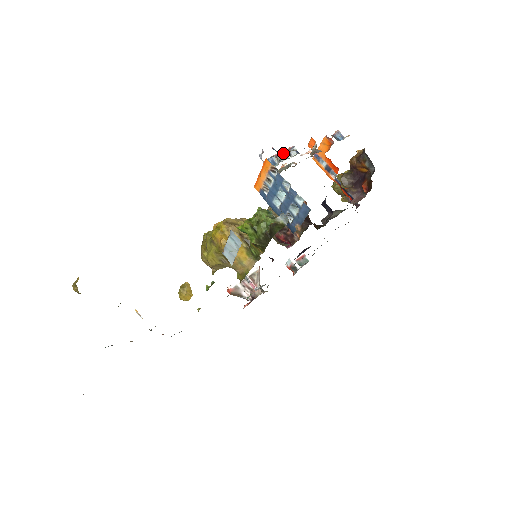
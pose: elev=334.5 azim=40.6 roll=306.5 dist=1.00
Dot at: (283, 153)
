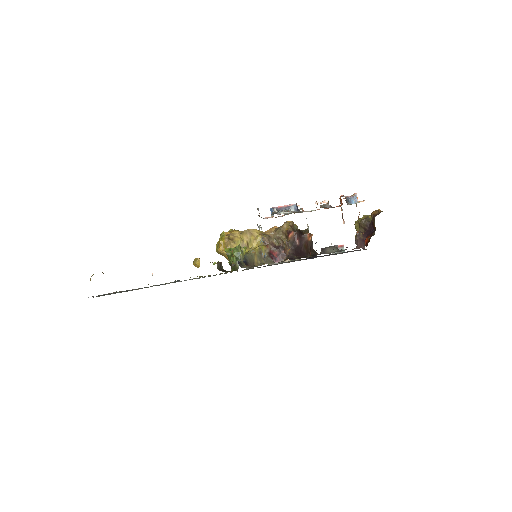
Dot at: (284, 207)
